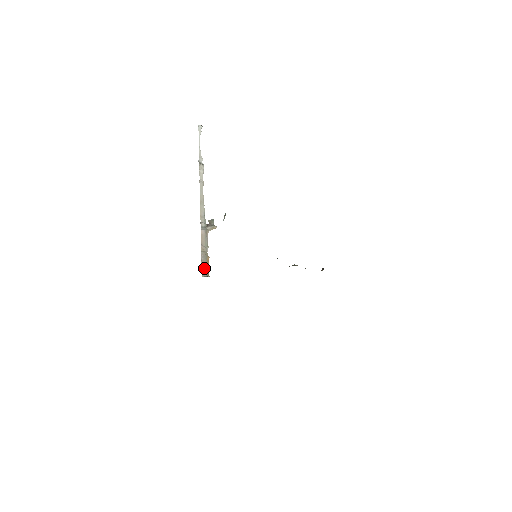
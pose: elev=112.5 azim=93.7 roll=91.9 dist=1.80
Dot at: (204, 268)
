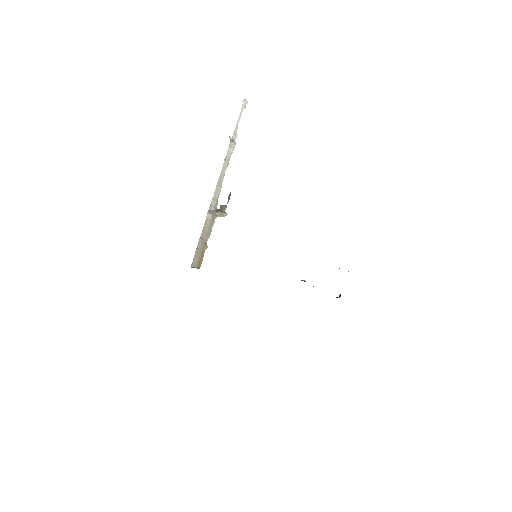
Dot at: (197, 258)
